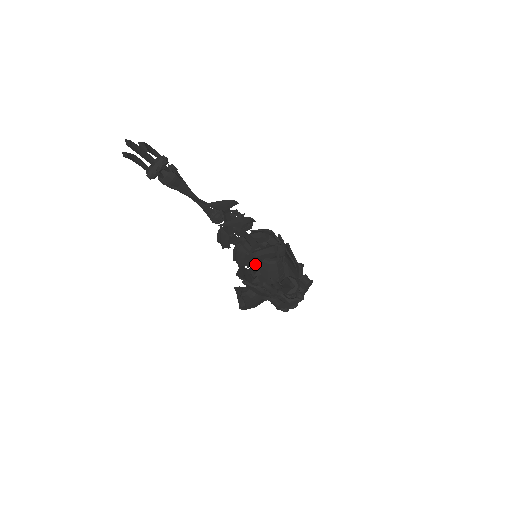
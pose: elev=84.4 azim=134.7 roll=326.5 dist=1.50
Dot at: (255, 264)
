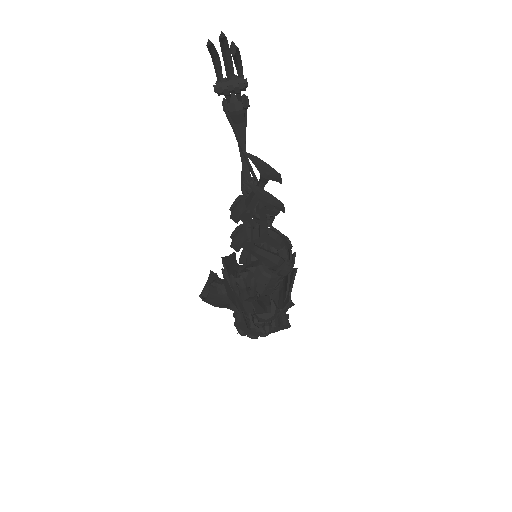
Dot at: (249, 264)
